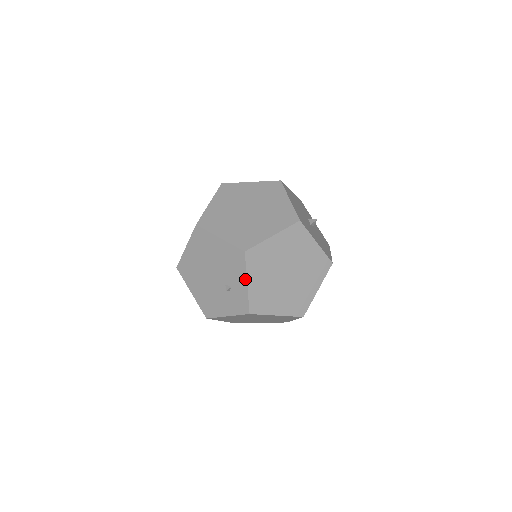
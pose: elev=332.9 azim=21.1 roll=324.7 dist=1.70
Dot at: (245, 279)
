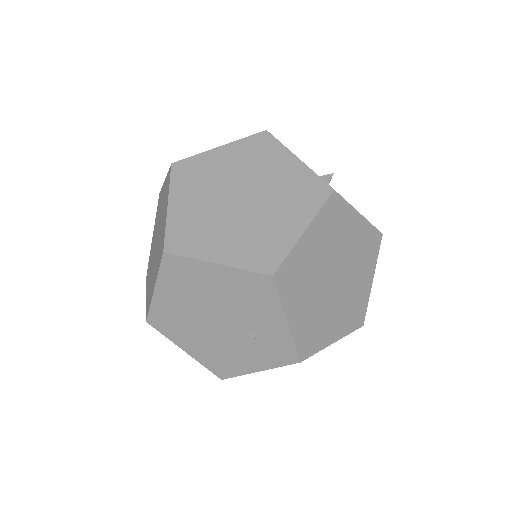
Dot at: (282, 316)
